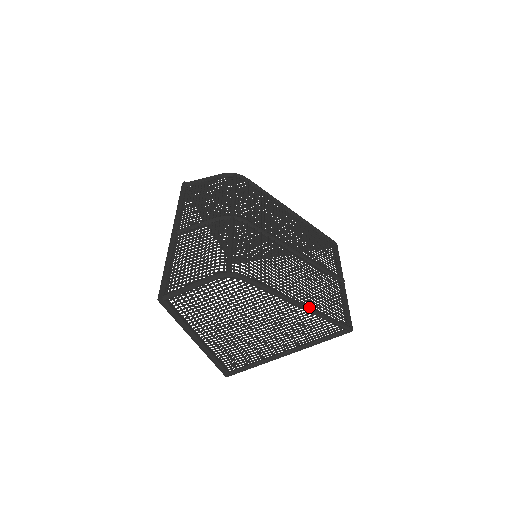
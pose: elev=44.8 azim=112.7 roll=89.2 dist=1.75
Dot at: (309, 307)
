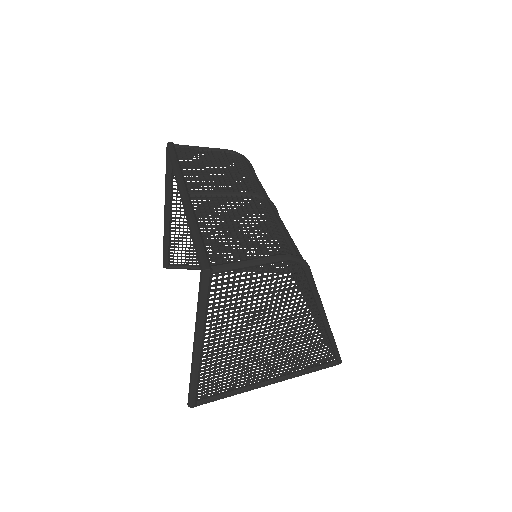
Dot at: (329, 325)
